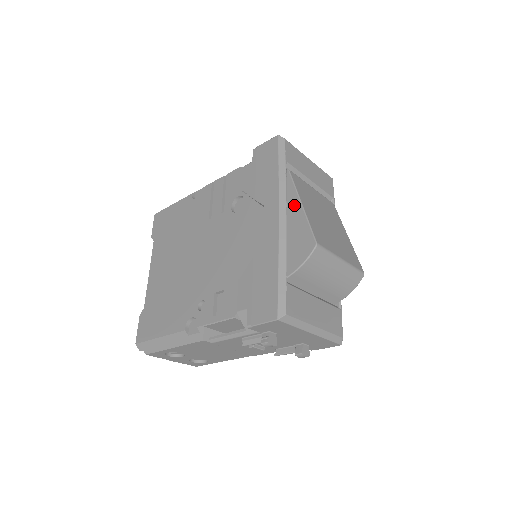
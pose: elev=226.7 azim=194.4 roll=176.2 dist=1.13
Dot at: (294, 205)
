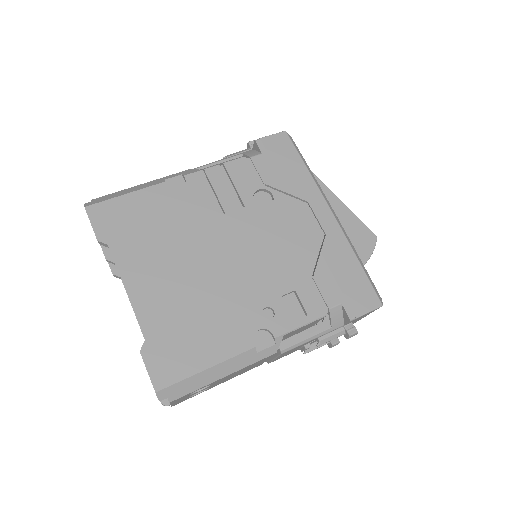
Dot at: (334, 202)
